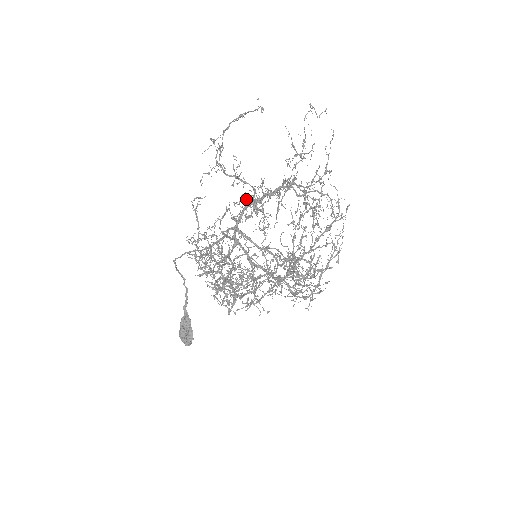
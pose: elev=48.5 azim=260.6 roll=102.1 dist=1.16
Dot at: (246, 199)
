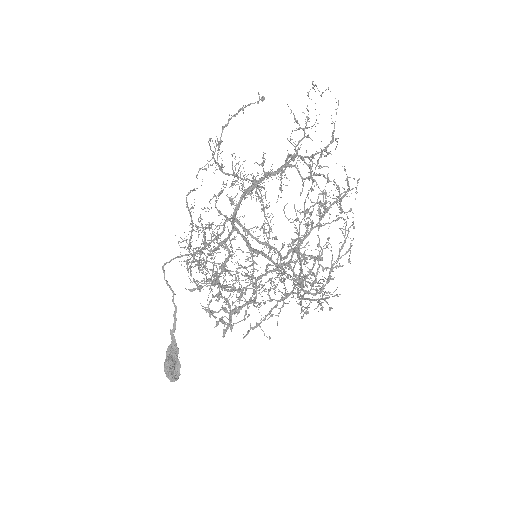
Dot at: (245, 189)
